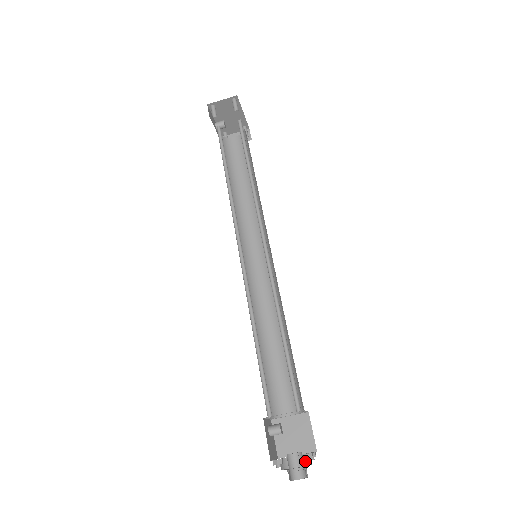
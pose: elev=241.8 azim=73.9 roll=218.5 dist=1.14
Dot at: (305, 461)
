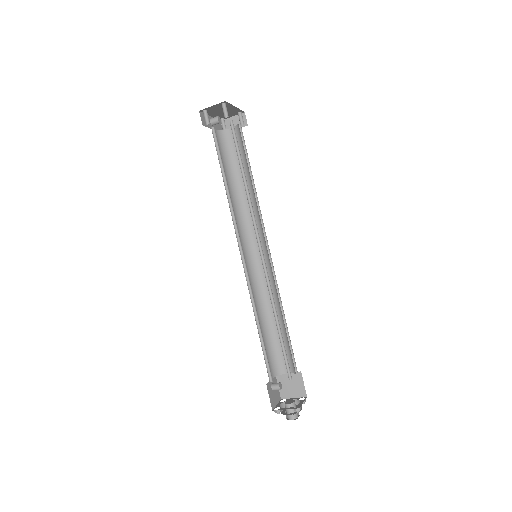
Dot at: occluded
